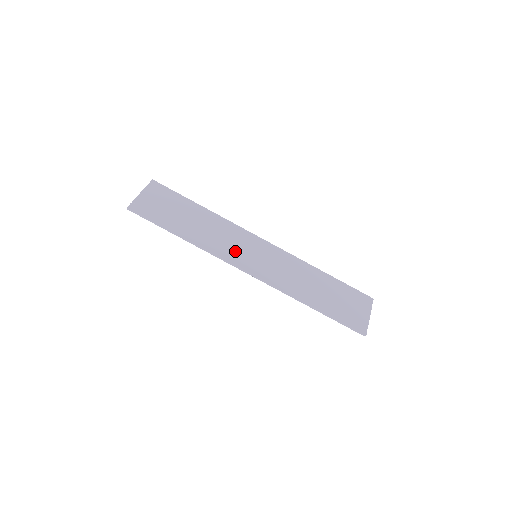
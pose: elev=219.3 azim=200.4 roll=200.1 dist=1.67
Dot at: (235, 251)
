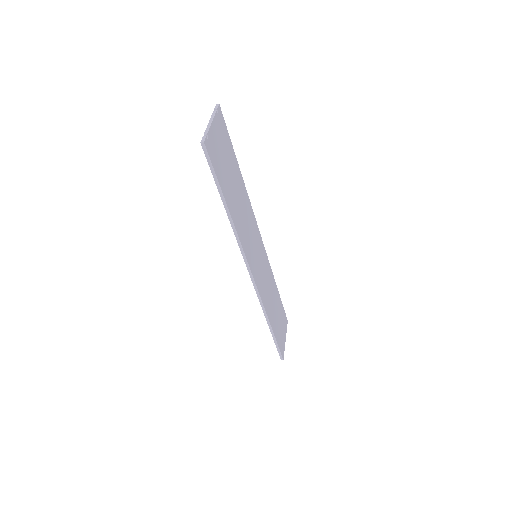
Dot at: (250, 246)
